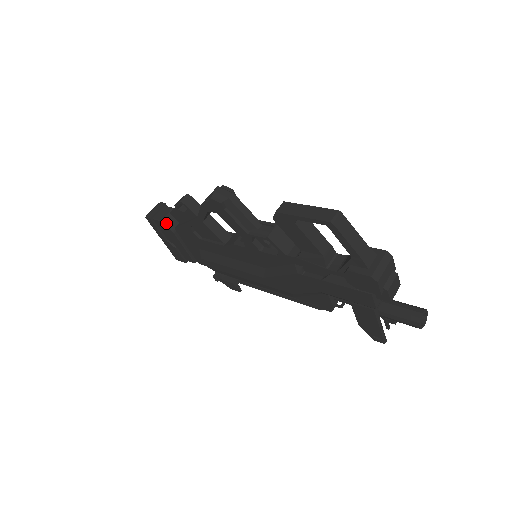
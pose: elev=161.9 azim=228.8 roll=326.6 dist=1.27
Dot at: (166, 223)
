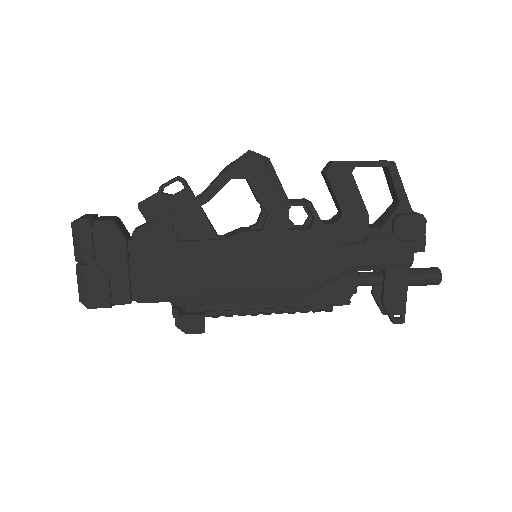
Dot at: (118, 226)
